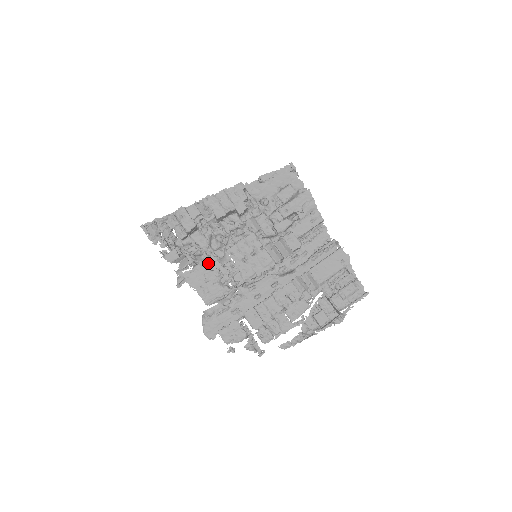
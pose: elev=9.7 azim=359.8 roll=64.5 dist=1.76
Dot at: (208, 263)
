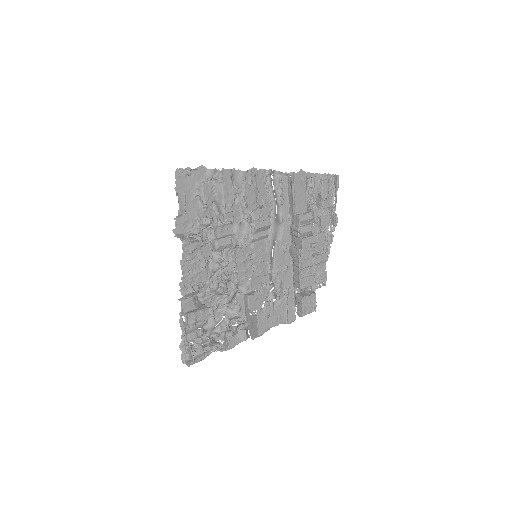
Dot at: (241, 304)
